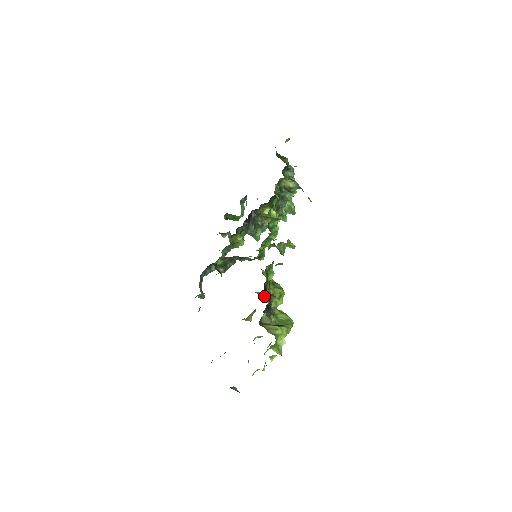
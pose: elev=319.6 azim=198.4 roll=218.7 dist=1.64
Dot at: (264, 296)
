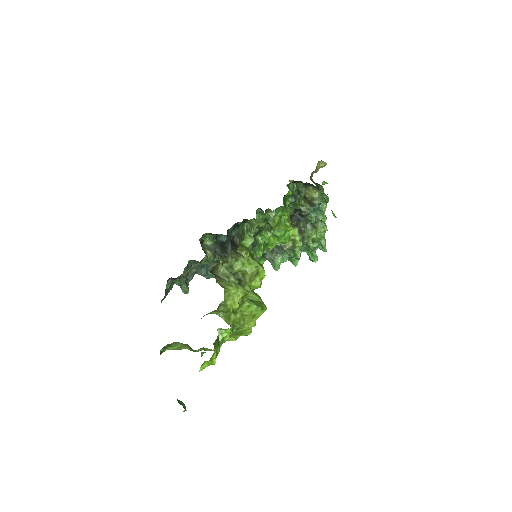
Dot at: occluded
